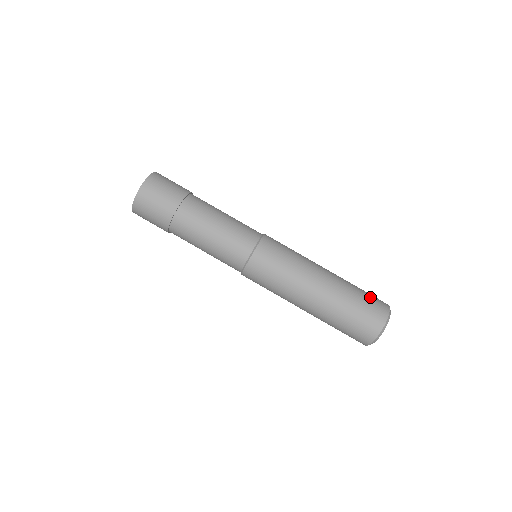
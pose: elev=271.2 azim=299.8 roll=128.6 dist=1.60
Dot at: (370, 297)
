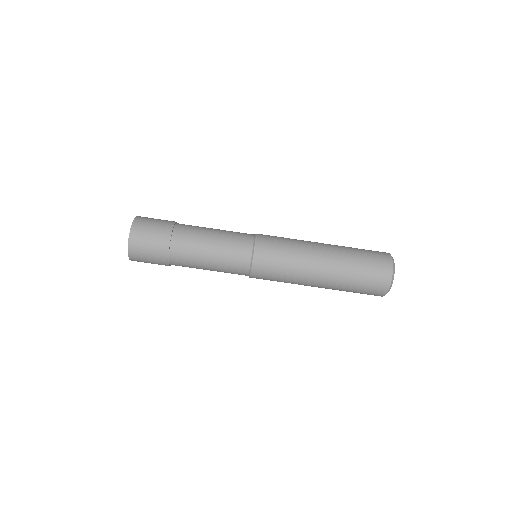
Dot at: occluded
